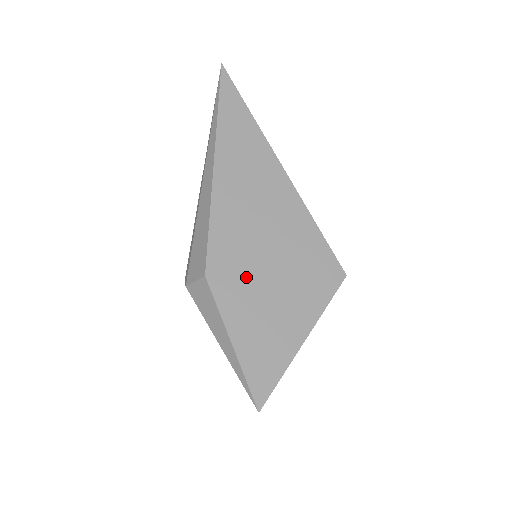
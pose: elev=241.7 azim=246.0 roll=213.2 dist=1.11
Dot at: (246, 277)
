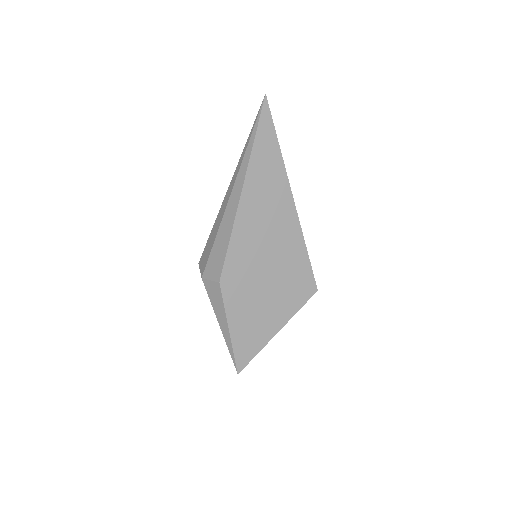
Dot at: (248, 286)
